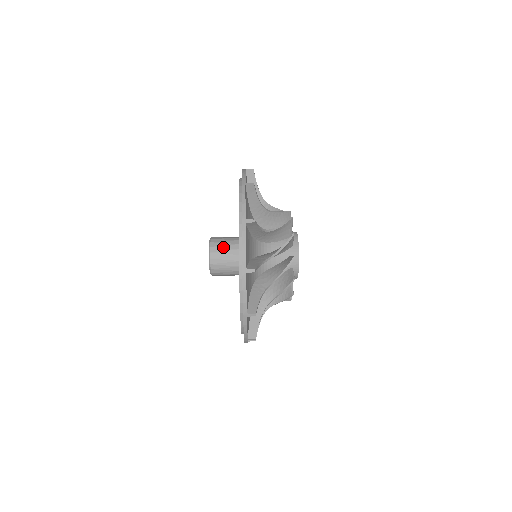
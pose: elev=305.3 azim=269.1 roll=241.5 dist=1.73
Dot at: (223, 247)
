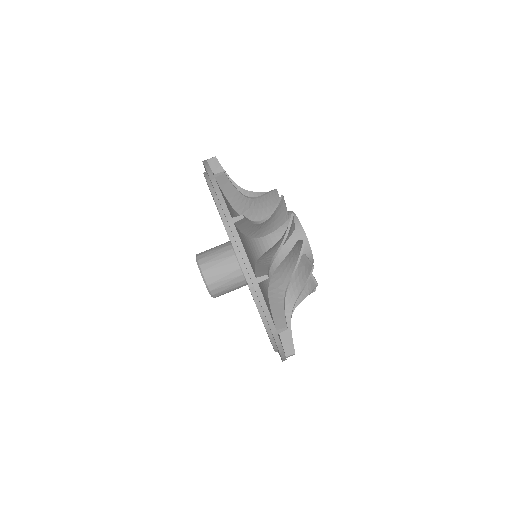
Dot at: (227, 290)
